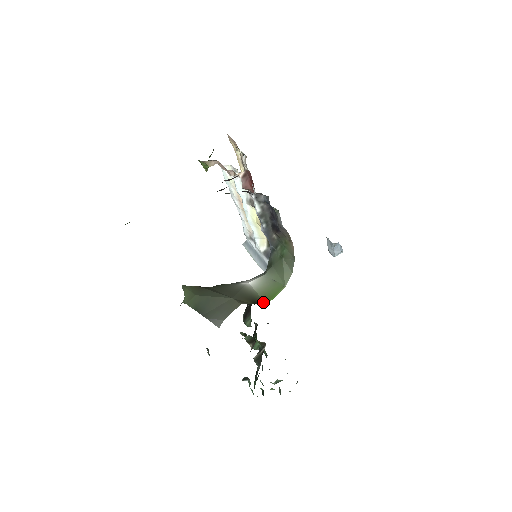
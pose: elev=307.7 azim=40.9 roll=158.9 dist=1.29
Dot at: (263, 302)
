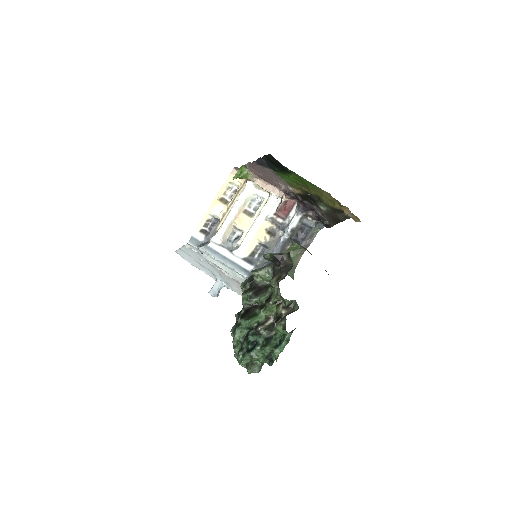
Dot at: occluded
